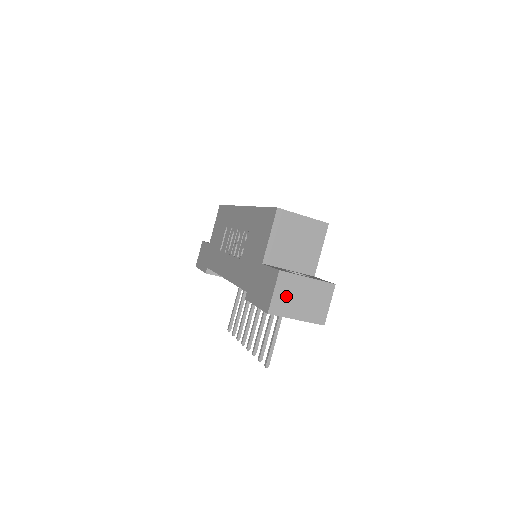
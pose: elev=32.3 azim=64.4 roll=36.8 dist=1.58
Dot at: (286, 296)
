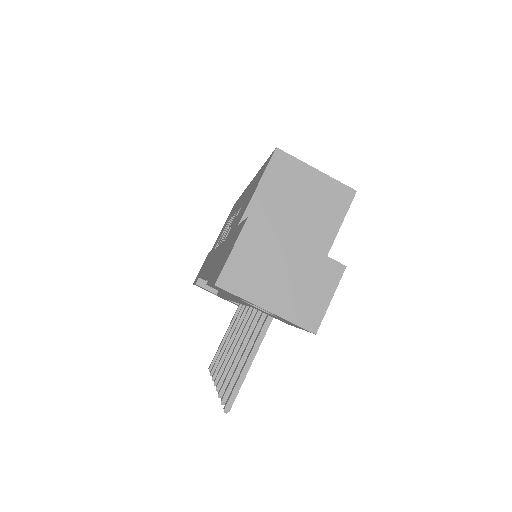
Dot at: (253, 263)
